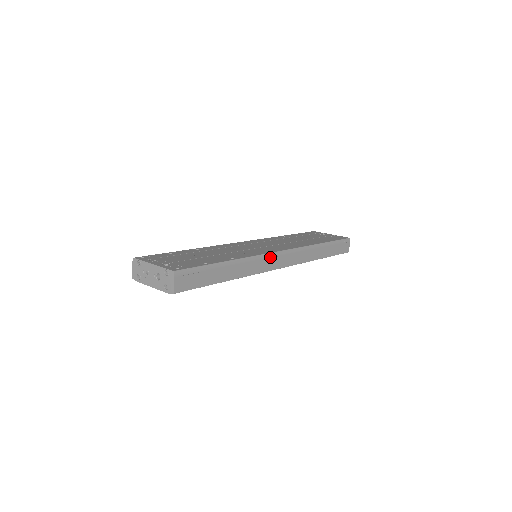
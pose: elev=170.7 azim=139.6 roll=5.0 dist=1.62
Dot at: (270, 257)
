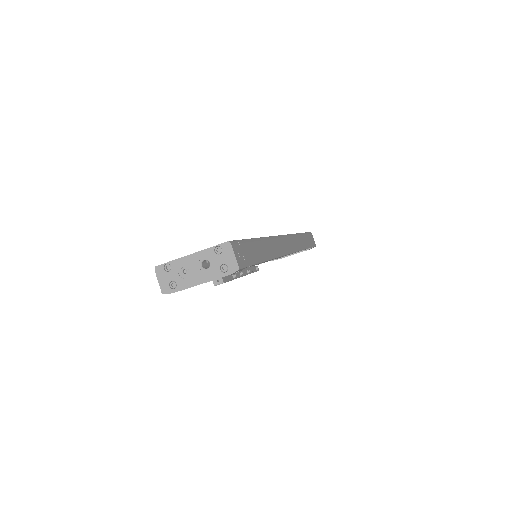
Dot at: (280, 240)
